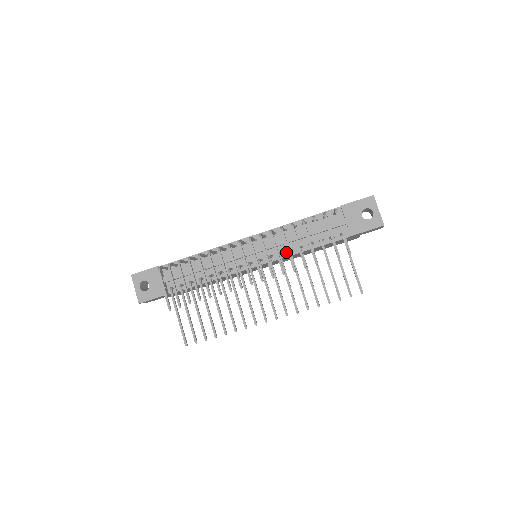
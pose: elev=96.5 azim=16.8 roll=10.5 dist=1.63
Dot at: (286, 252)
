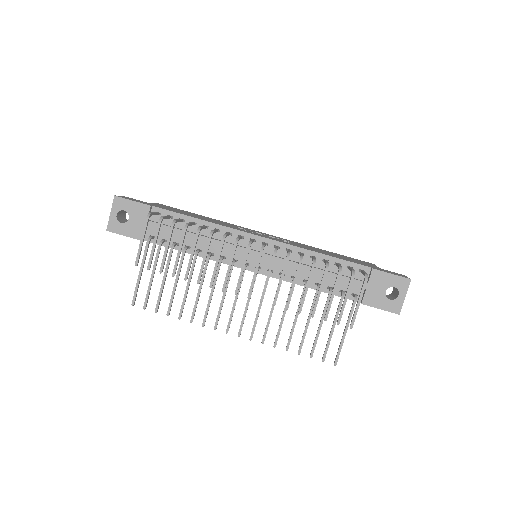
Dot at: (289, 276)
